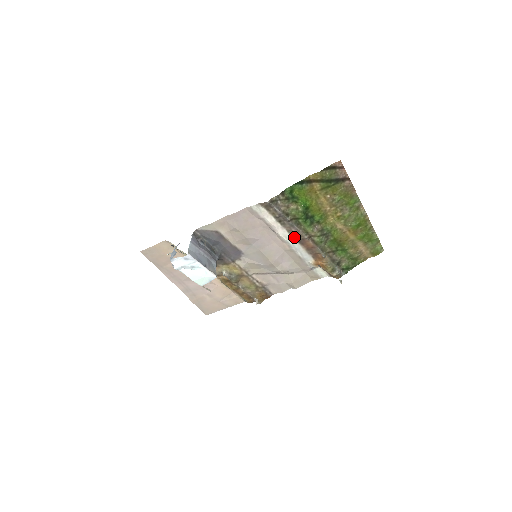
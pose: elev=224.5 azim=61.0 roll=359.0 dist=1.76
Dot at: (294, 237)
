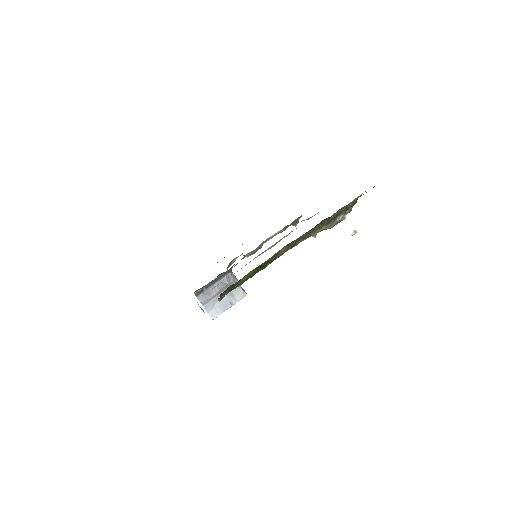
Dot at: occluded
